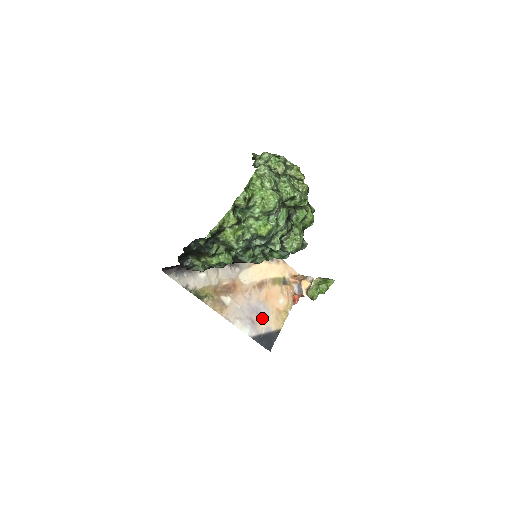
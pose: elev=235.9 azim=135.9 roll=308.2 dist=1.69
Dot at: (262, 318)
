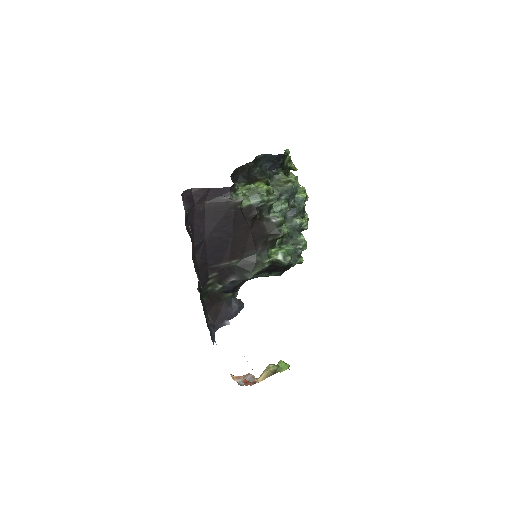
Dot at: occluded
